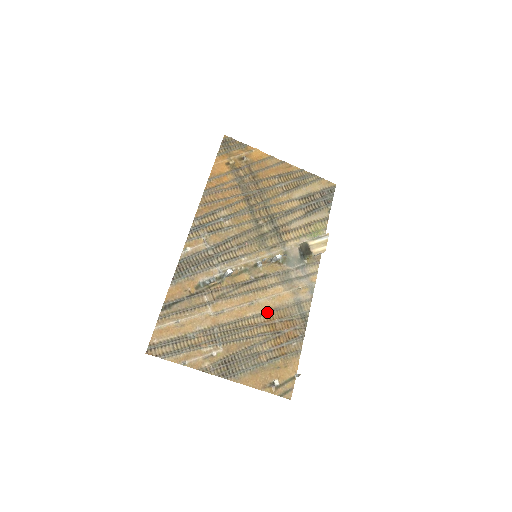
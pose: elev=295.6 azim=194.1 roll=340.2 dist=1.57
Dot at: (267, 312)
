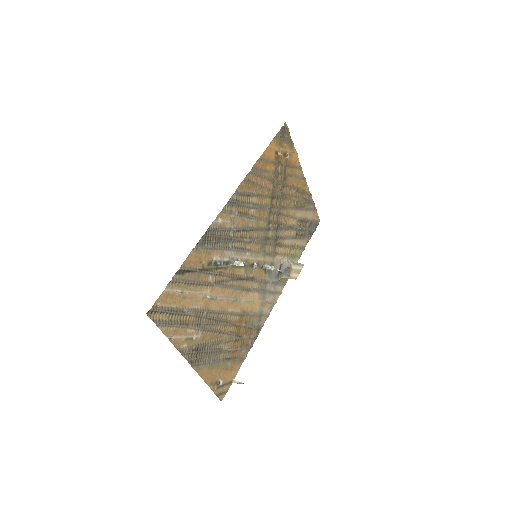
Dot at: (241, 313)
